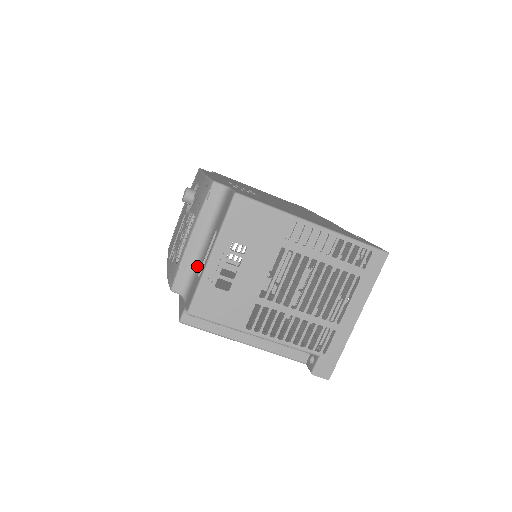
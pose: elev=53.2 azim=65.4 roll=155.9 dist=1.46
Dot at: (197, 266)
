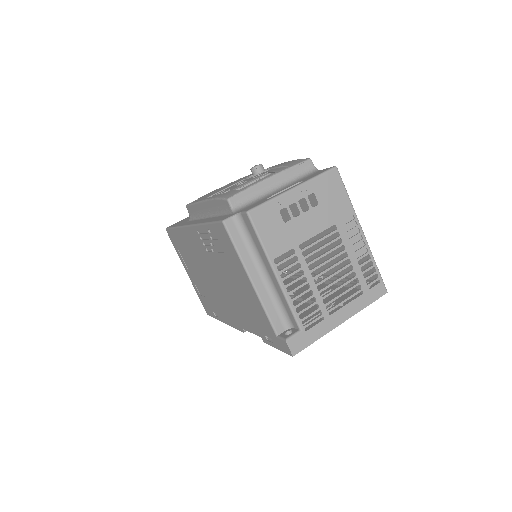
Dot at: (261, 197)
